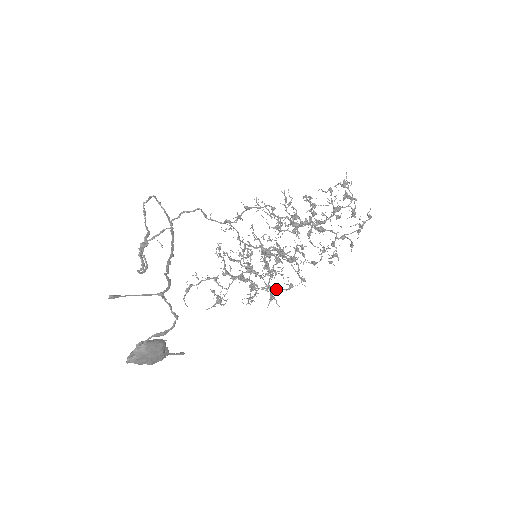
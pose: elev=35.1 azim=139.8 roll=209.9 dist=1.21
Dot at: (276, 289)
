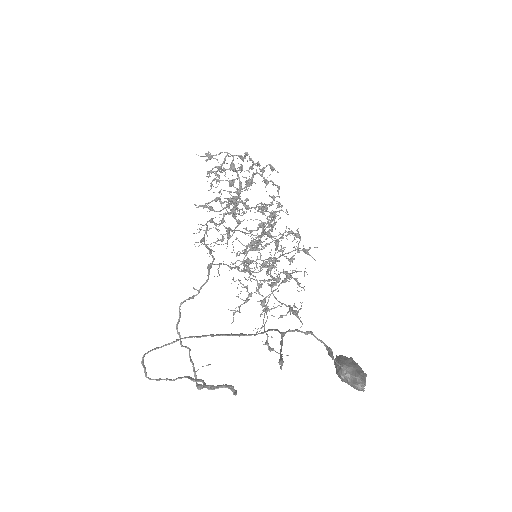
Dot at: occluded
